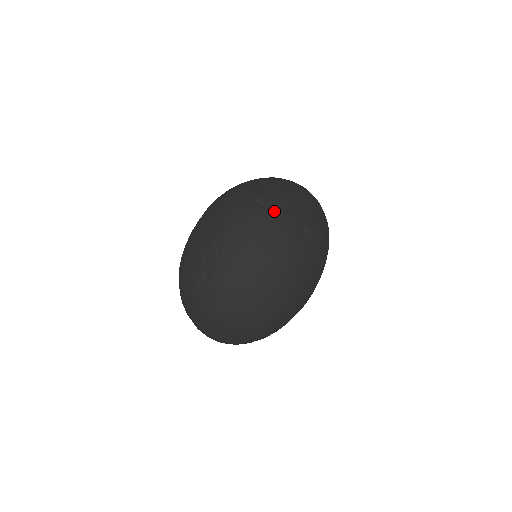
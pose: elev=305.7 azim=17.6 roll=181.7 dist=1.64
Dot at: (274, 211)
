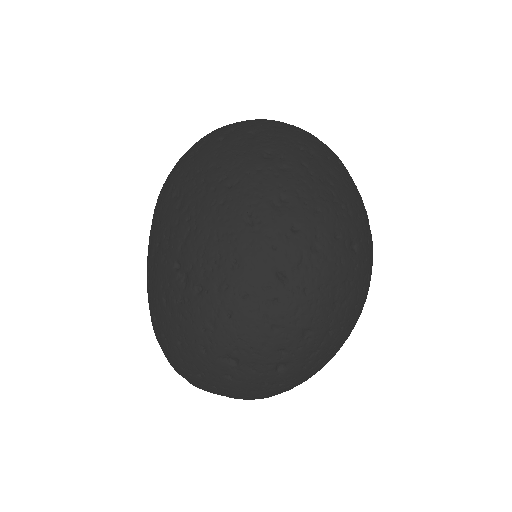
Dot at: (366, 254)
